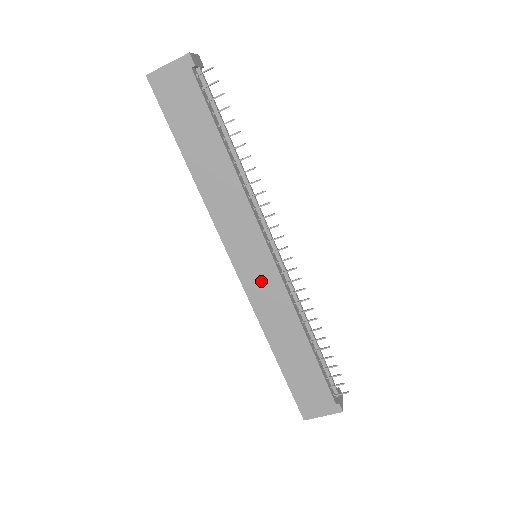
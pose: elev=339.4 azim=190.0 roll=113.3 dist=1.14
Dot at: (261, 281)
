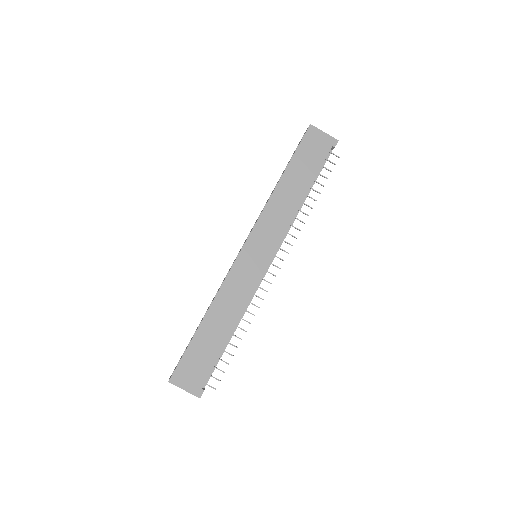
Dot at: (248, 270)
